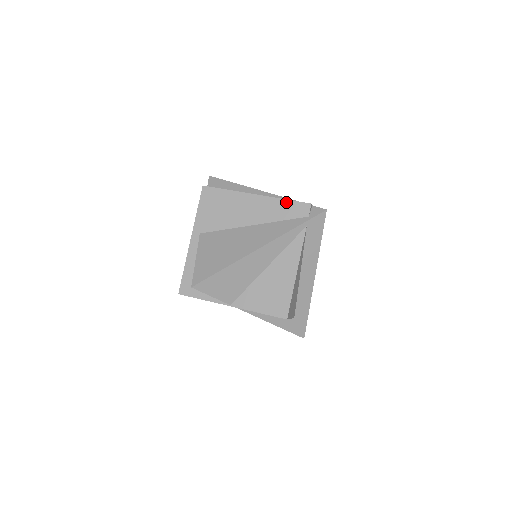
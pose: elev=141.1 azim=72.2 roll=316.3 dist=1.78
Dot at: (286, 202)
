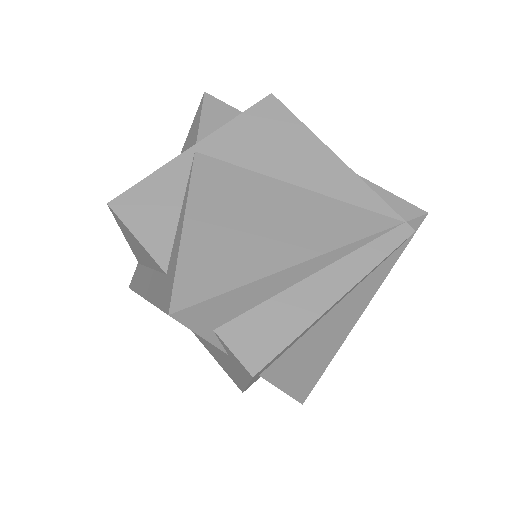
Dot at: occluded
